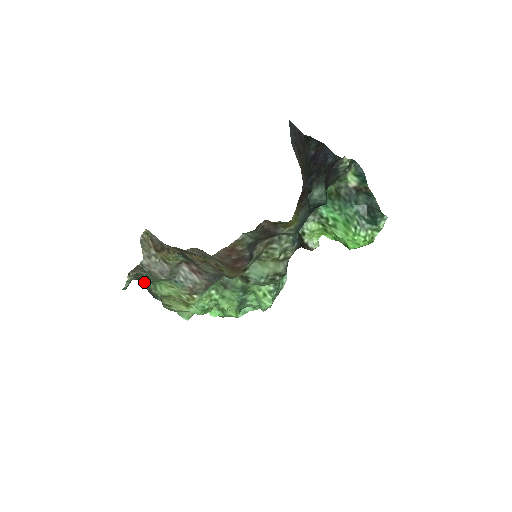
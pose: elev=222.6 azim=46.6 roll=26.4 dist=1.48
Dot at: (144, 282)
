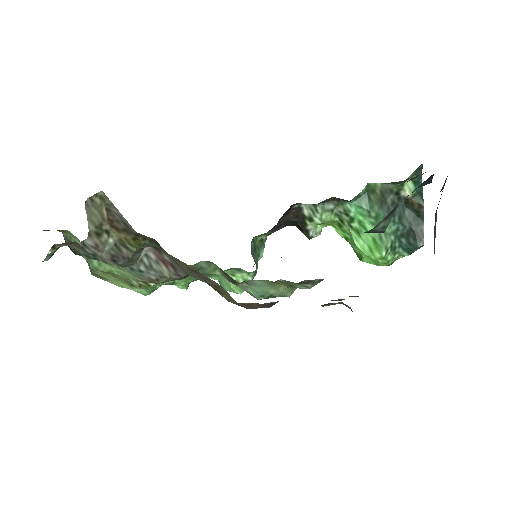
Dot at: occluded
